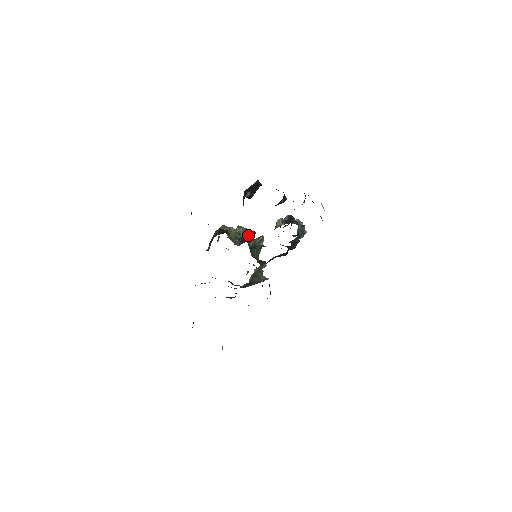
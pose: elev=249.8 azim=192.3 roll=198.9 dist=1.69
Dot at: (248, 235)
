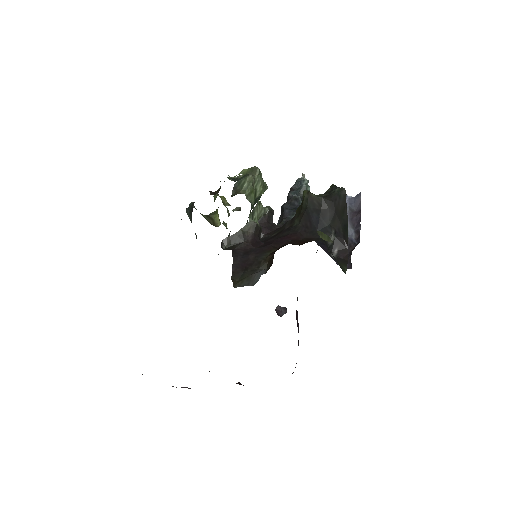
Dot at: (268, 220)
